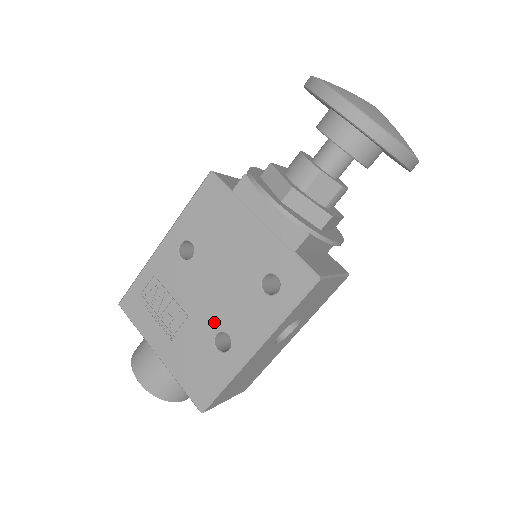
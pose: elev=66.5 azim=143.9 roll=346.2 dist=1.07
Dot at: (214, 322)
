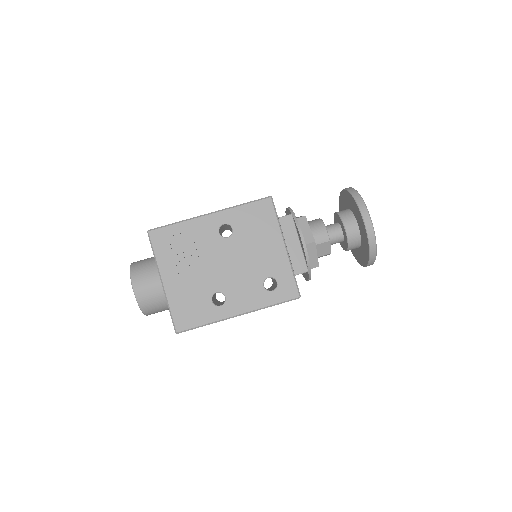
Dot at: (220, 285)
